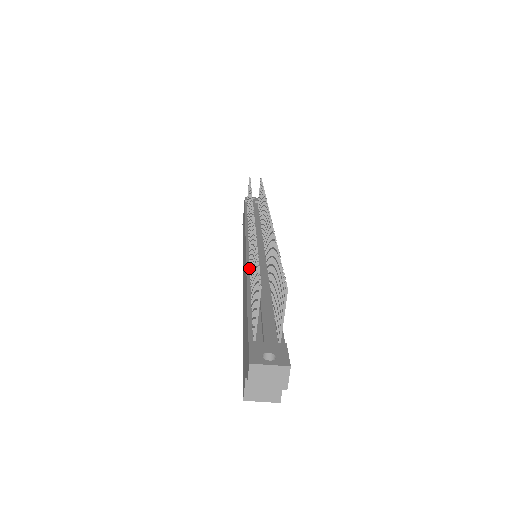
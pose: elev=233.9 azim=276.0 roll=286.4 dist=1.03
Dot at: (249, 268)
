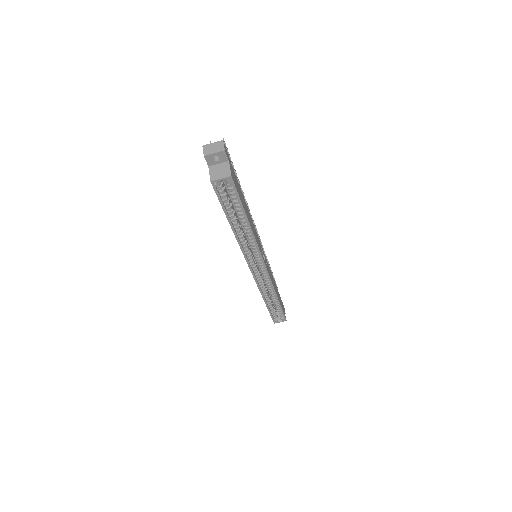
Dot at: occluded
